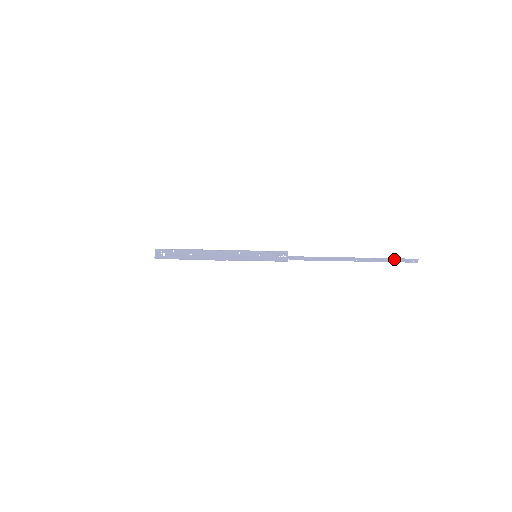
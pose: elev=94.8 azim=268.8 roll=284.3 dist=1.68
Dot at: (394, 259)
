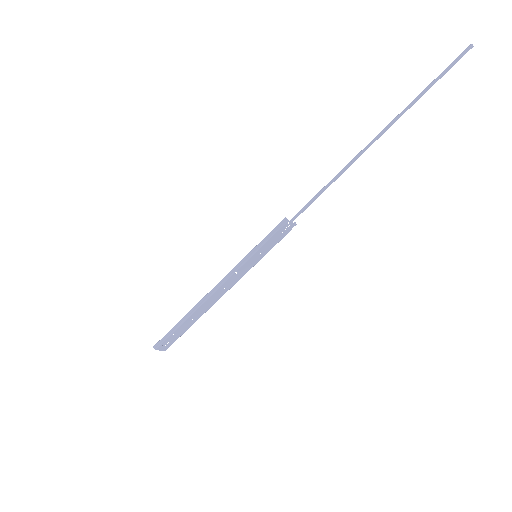
Dot at: (433, 82)
